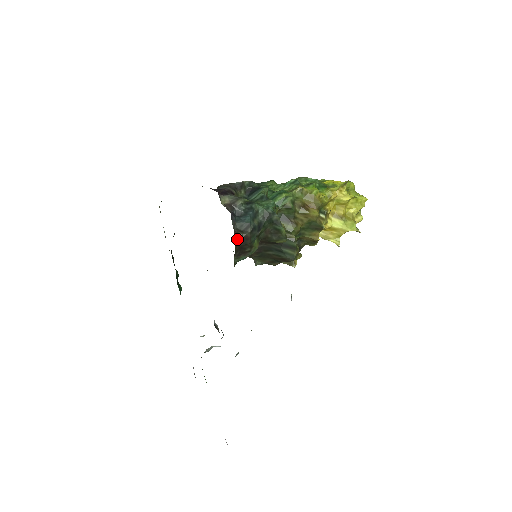
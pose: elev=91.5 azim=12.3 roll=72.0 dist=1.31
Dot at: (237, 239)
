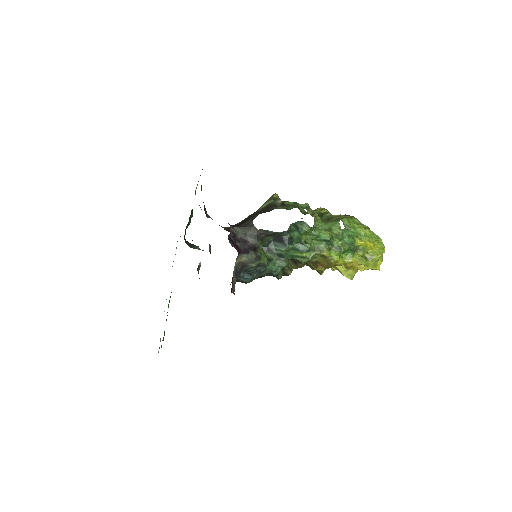
Dot at: occluded
